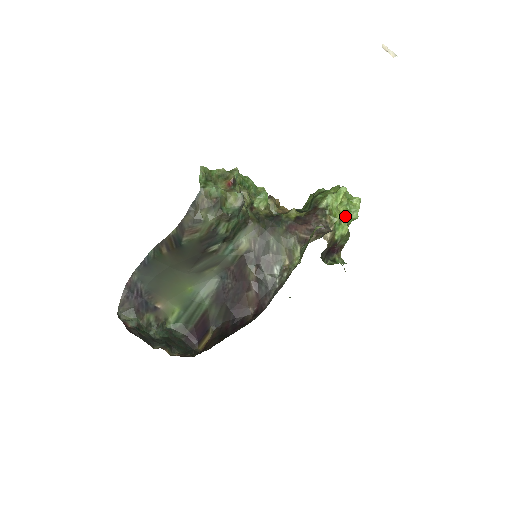
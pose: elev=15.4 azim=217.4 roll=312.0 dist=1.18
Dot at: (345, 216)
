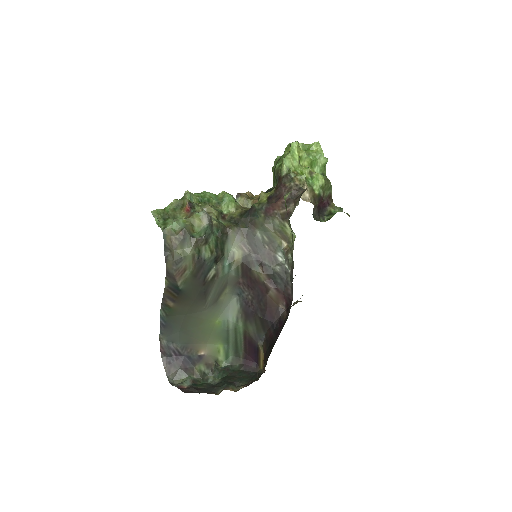
Dot at: (314, 167)
